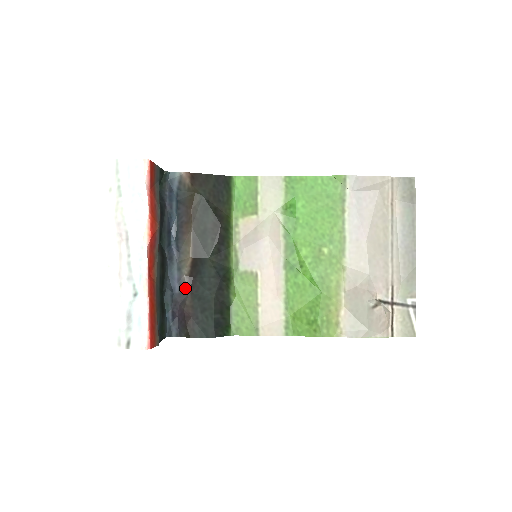
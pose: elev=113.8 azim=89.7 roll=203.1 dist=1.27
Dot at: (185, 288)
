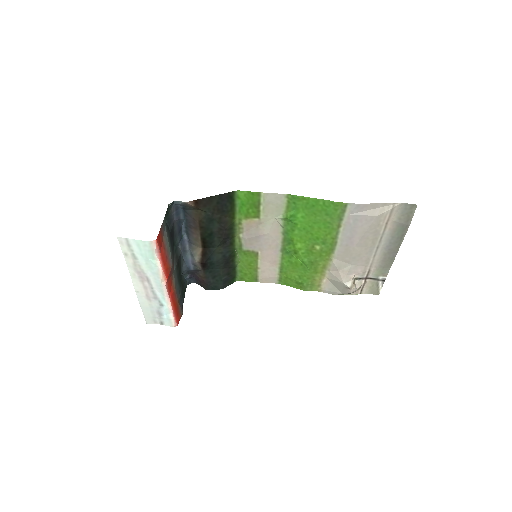
Dot at: (198, 267)
